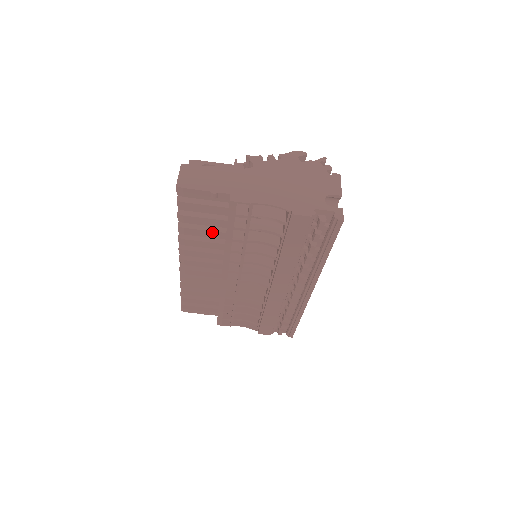
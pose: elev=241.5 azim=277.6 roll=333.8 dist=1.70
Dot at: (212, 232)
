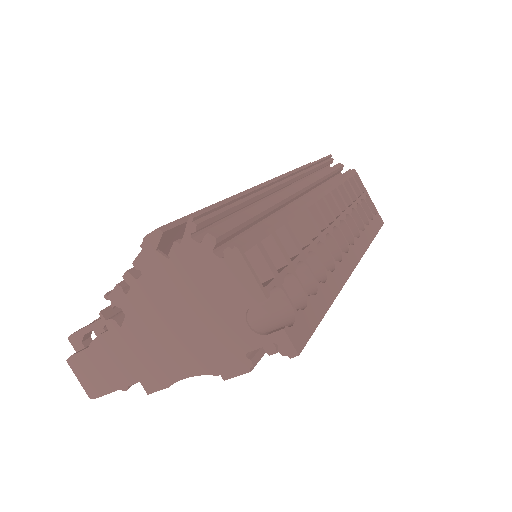
Dot at: occluded
